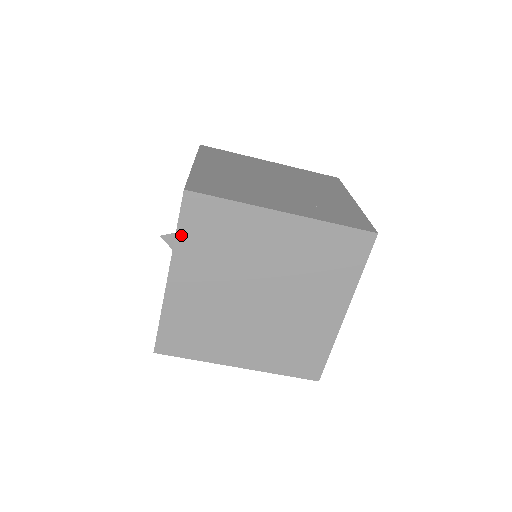
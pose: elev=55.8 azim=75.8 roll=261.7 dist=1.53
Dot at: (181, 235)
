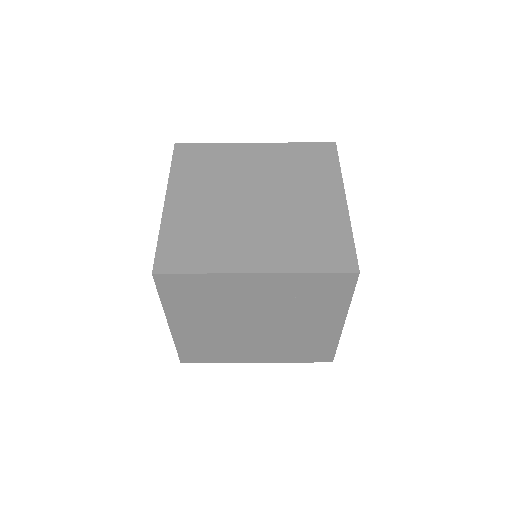
Dot at: (175, 169)
